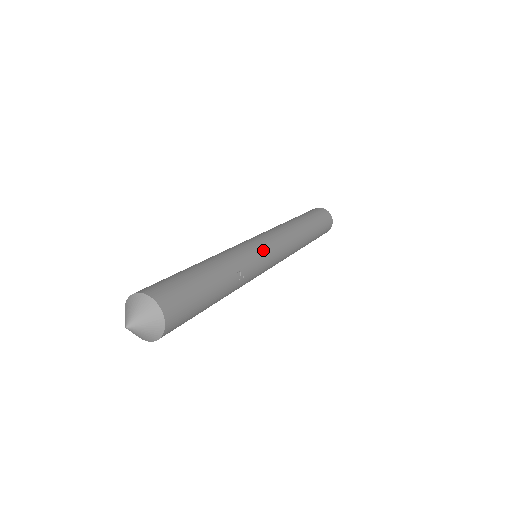
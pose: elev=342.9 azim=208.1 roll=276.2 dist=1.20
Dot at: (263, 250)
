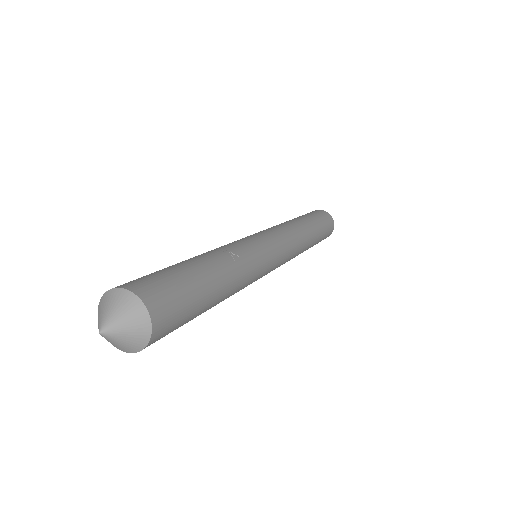
Dot at: (250, 238)
